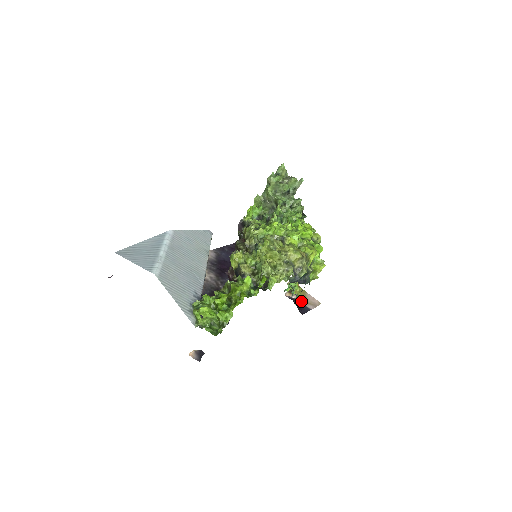
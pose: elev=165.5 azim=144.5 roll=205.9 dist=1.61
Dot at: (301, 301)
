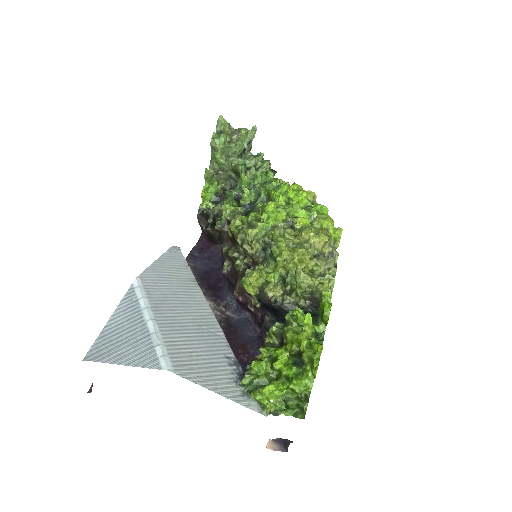
Dot at: occluded
